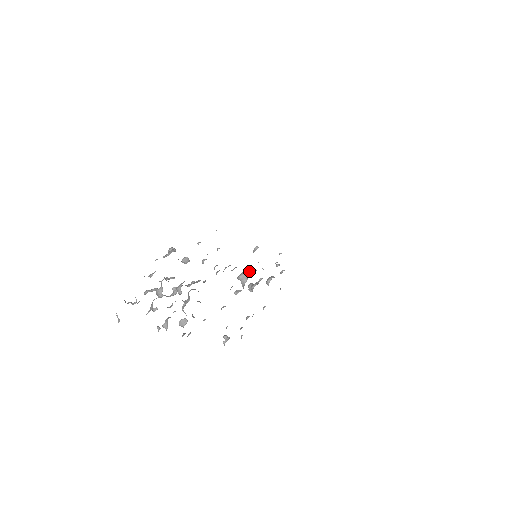
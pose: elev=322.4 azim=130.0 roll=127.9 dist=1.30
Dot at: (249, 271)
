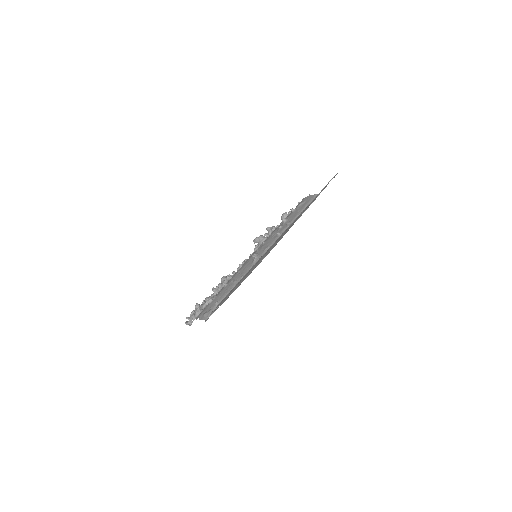
Dot at: (259, 243)
